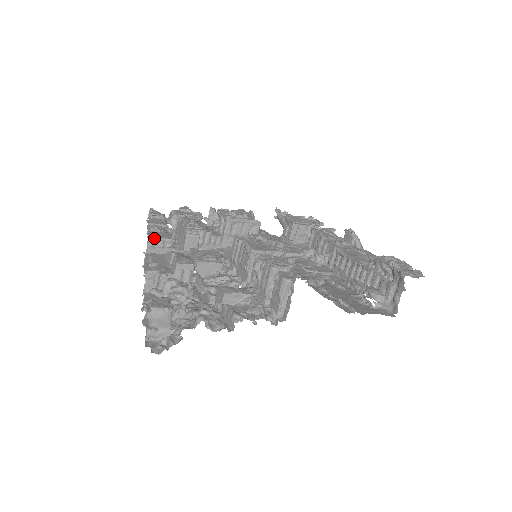
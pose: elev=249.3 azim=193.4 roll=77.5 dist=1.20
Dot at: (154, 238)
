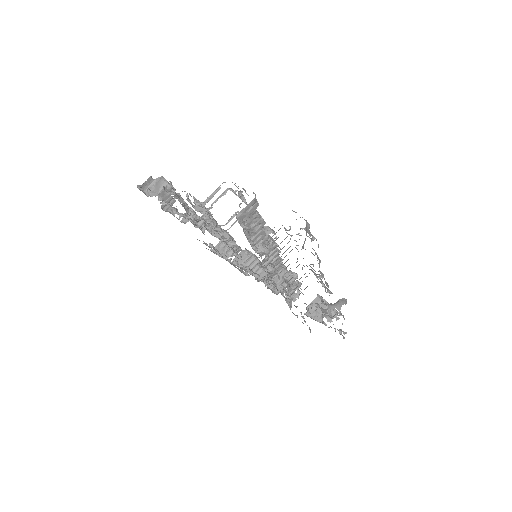
Dot at: occluded
